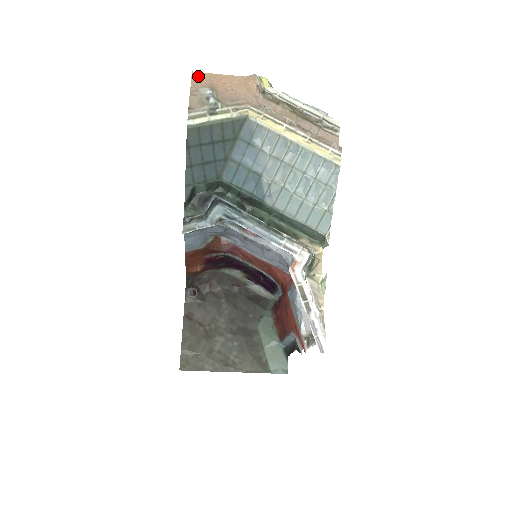
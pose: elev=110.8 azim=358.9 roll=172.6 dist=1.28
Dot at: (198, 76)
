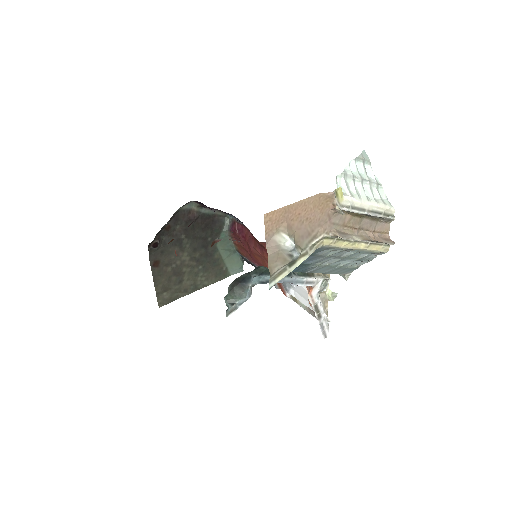
Dot at: (271, 218)
